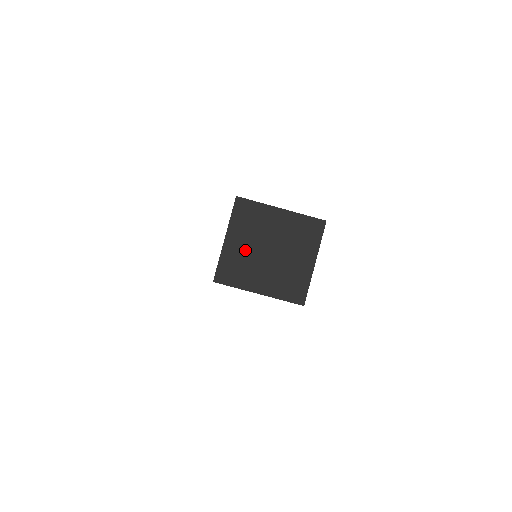
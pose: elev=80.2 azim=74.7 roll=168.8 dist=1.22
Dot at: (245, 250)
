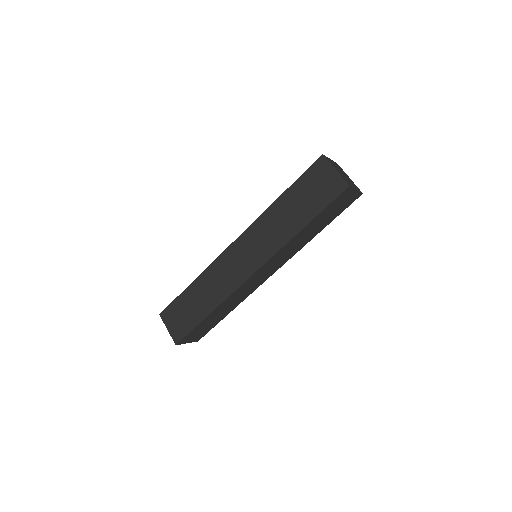
Dot at: (336, 166)
